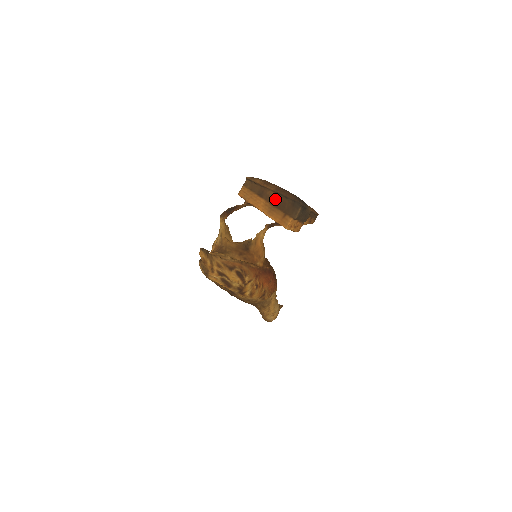
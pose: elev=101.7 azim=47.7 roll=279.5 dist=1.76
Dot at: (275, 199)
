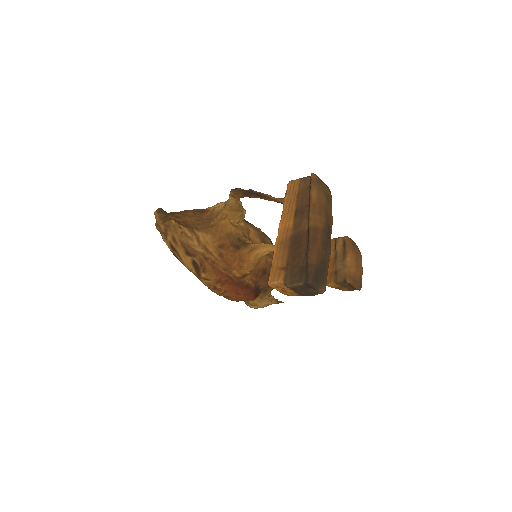
Dot at: (300, 237)
